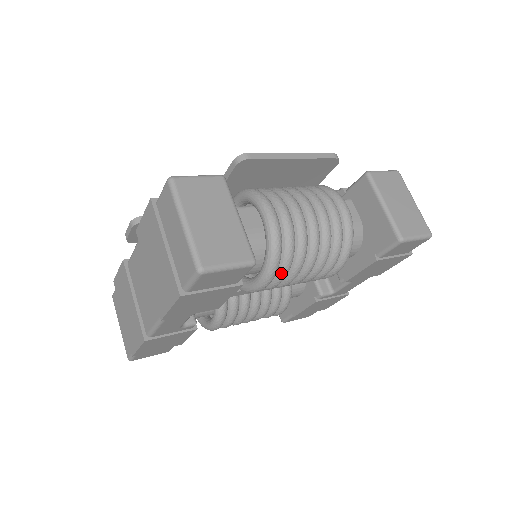
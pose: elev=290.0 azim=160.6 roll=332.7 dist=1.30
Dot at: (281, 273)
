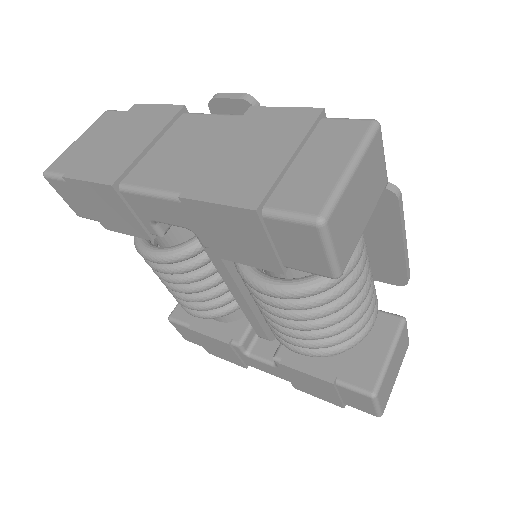
Dot at: (296, 303)
